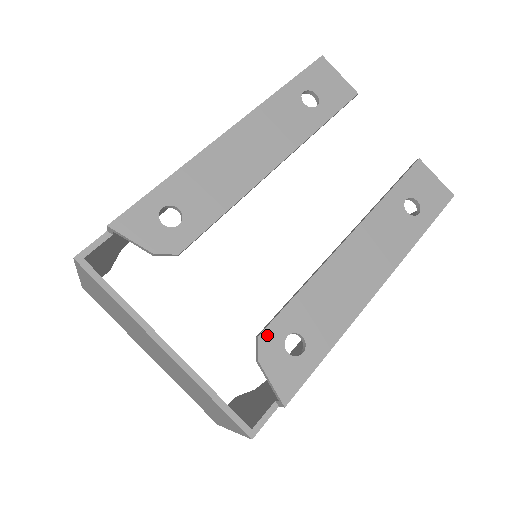
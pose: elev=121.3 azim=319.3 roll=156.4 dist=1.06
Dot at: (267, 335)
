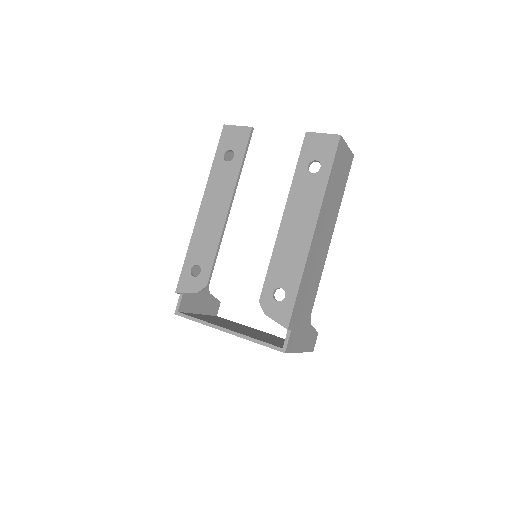
Dot at: (263, 298)
